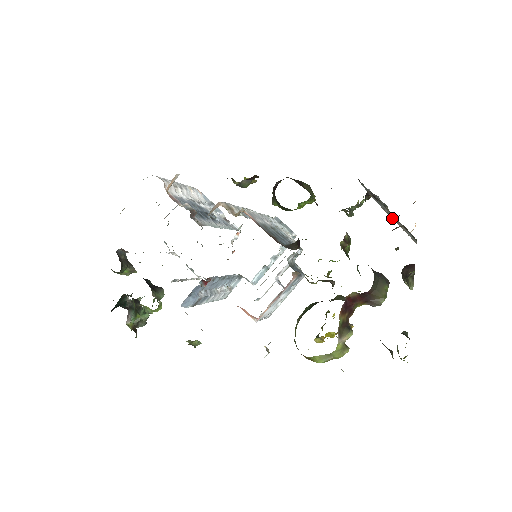
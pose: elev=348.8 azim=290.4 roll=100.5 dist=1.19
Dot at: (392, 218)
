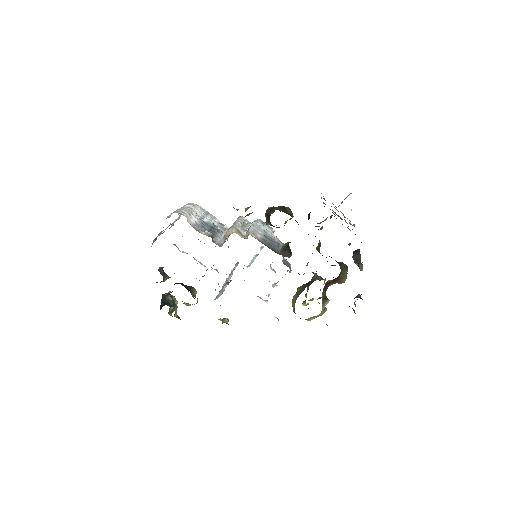
Dot at: (338, 211)
